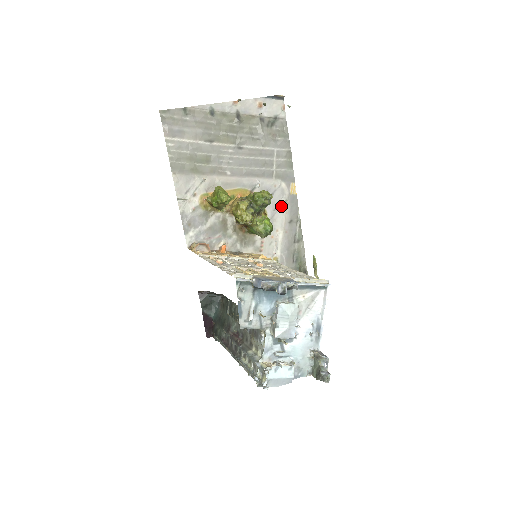
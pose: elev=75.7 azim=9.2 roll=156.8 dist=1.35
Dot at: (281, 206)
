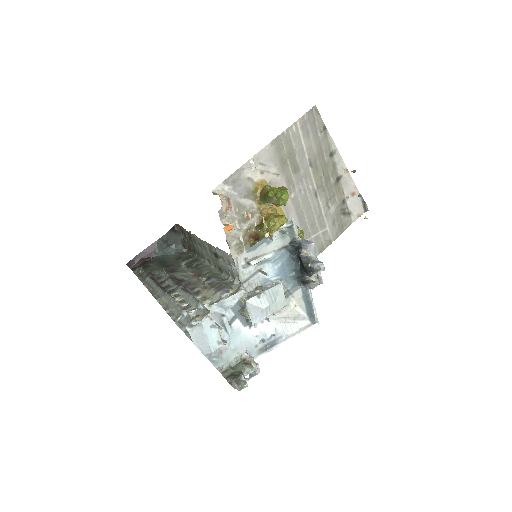
Dot at: occluded
